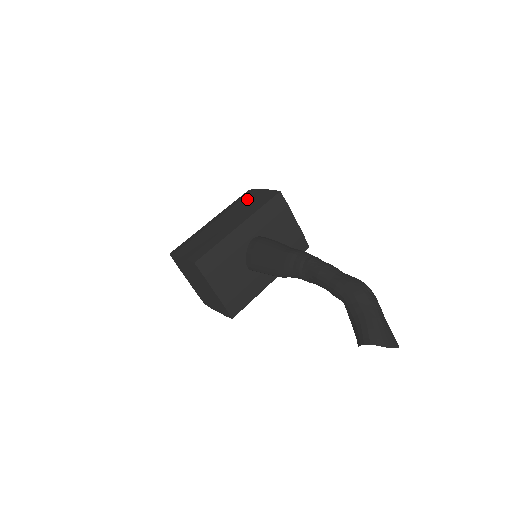
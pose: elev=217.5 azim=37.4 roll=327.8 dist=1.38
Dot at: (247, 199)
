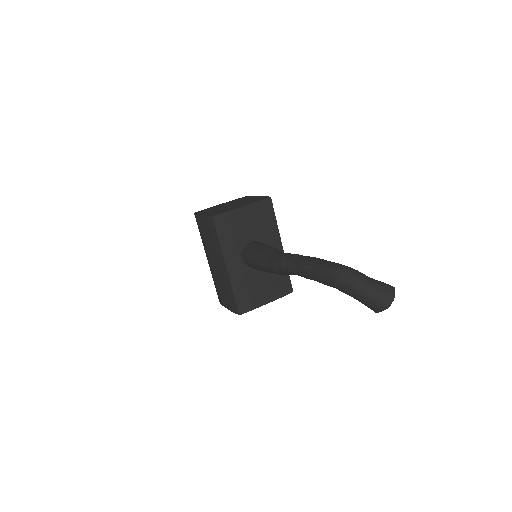
Dot at: (204, 231)
